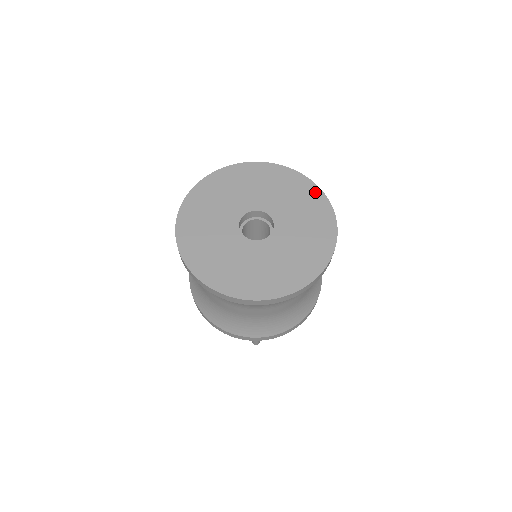
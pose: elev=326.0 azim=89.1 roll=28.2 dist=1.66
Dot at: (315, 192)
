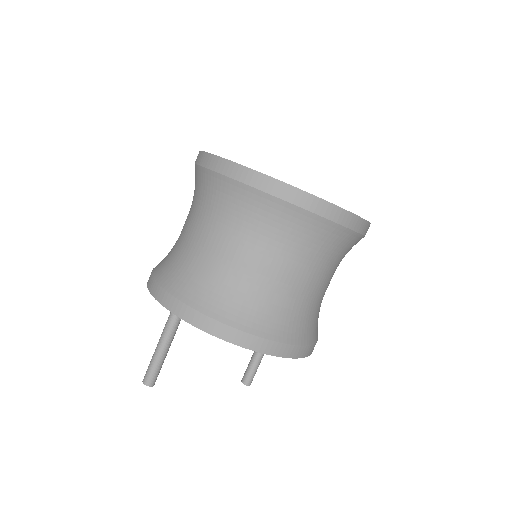
Dot at: occluded
